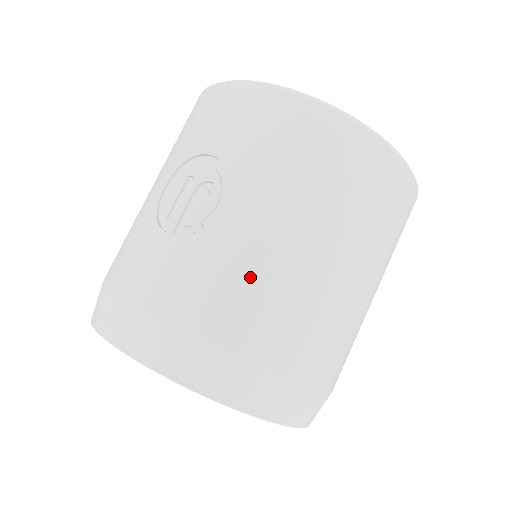
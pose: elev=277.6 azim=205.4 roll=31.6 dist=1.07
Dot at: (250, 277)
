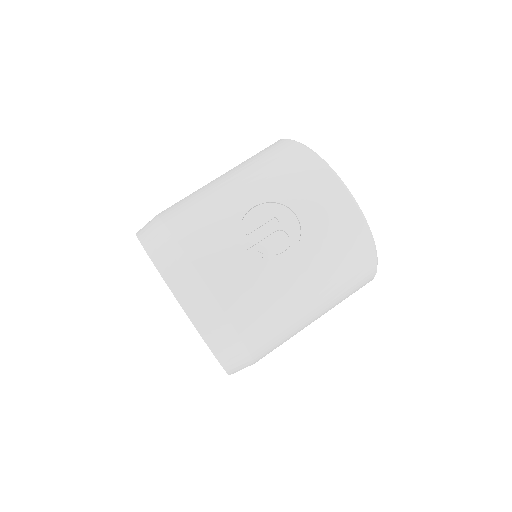
Dot at: (275, 303)
